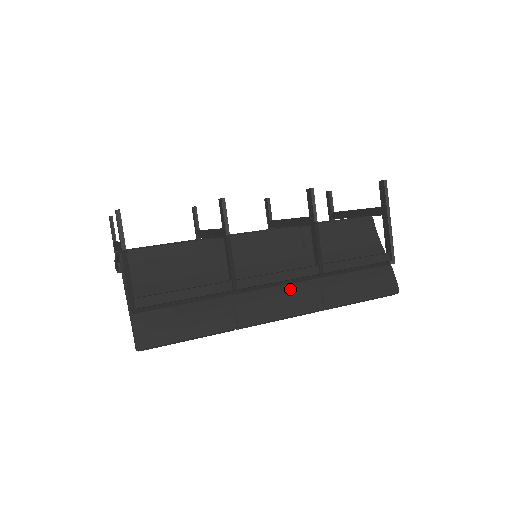
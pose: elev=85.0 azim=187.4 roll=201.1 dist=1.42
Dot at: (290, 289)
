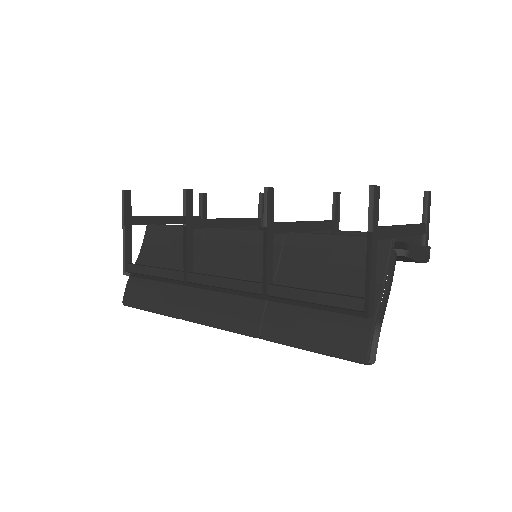
Dot at: (236, 300)
